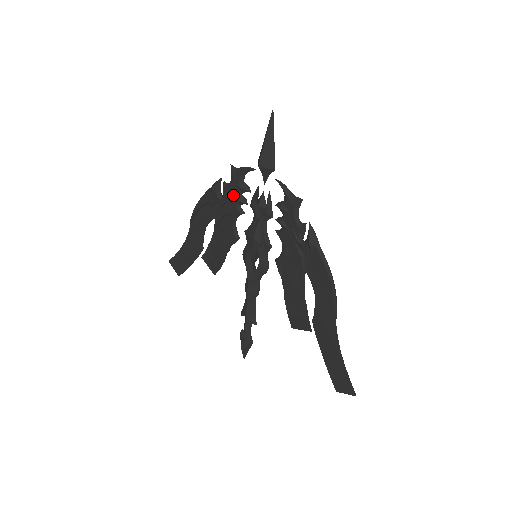
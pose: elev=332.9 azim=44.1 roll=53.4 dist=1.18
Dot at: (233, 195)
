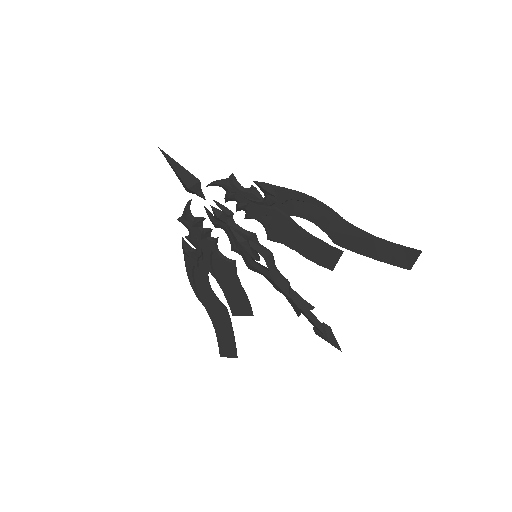
Dot at: (199, 236)
